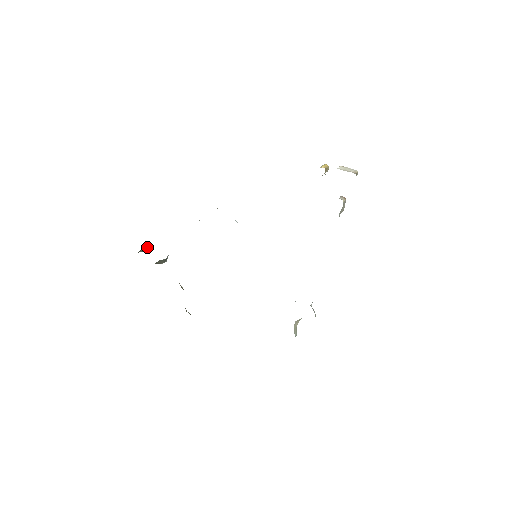
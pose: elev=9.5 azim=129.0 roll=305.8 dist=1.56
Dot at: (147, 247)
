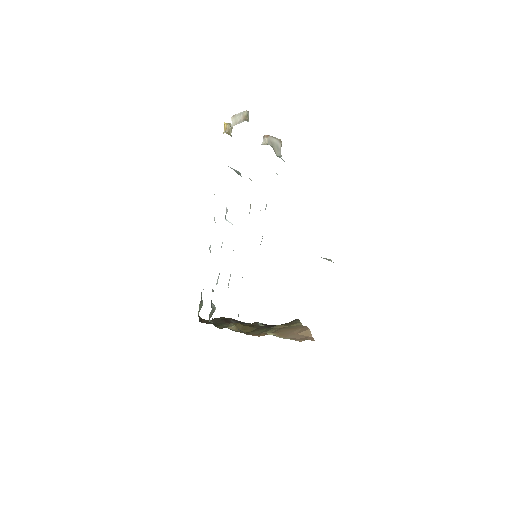
Dot at: (200, 303)
